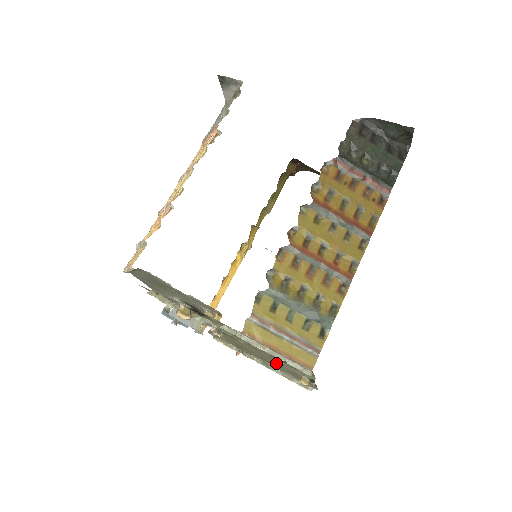
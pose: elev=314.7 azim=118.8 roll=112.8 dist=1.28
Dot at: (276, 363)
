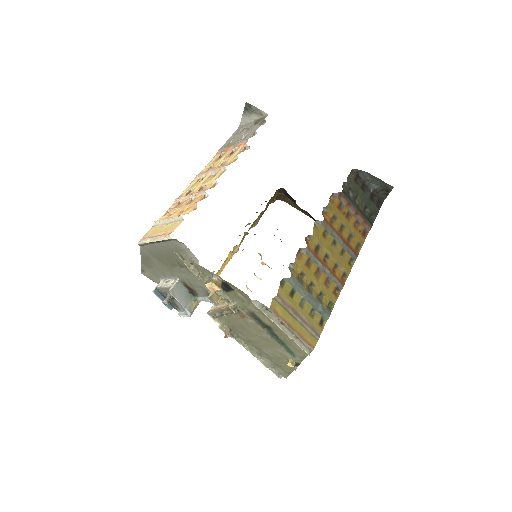
Dot at: (268, 346)
